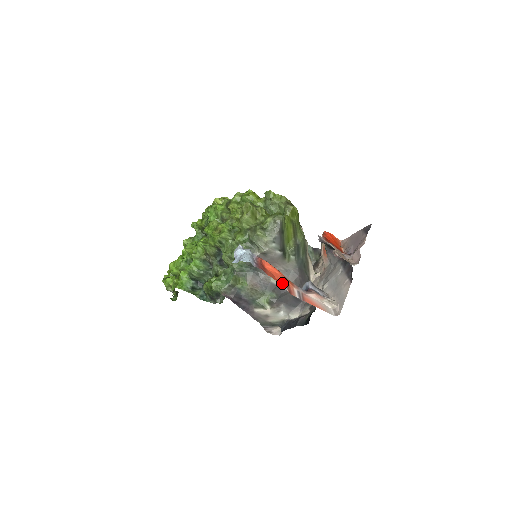
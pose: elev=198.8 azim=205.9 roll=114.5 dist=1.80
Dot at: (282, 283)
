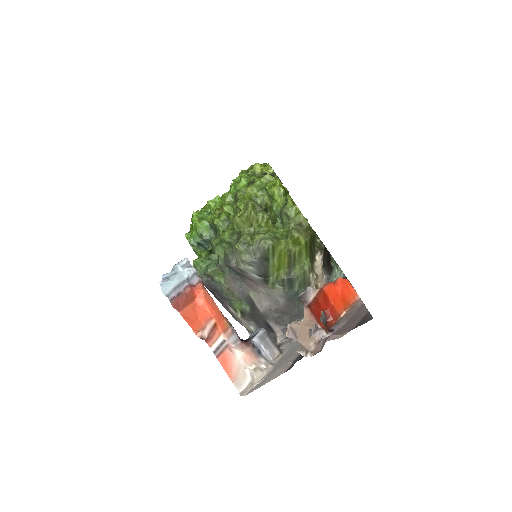
Dot at: (196, 328)
